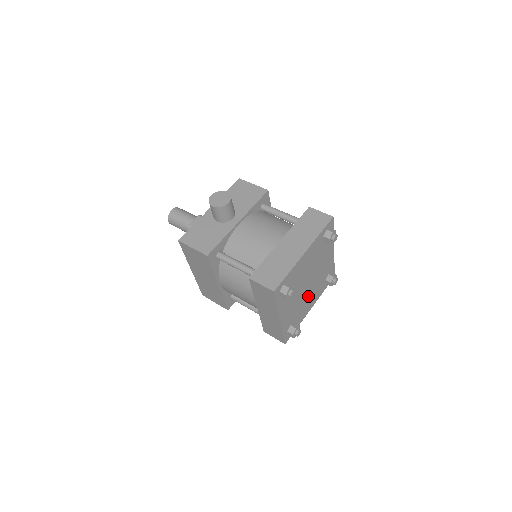
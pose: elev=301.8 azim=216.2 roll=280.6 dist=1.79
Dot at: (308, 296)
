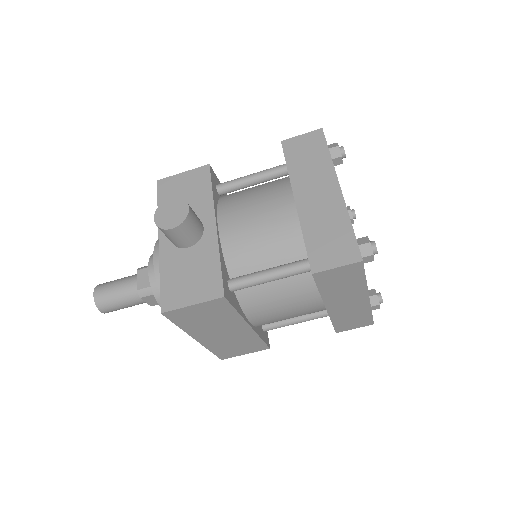
Dot at: occluded
